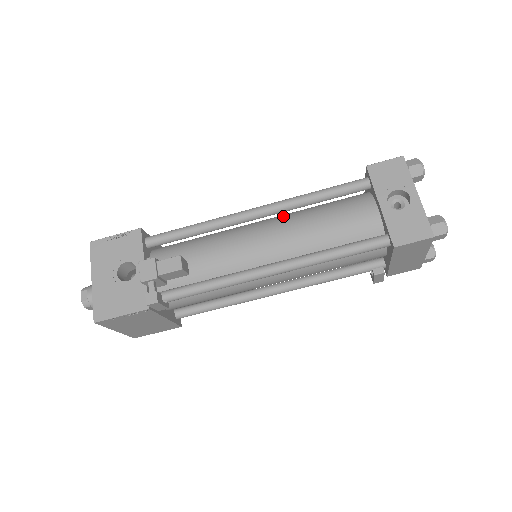
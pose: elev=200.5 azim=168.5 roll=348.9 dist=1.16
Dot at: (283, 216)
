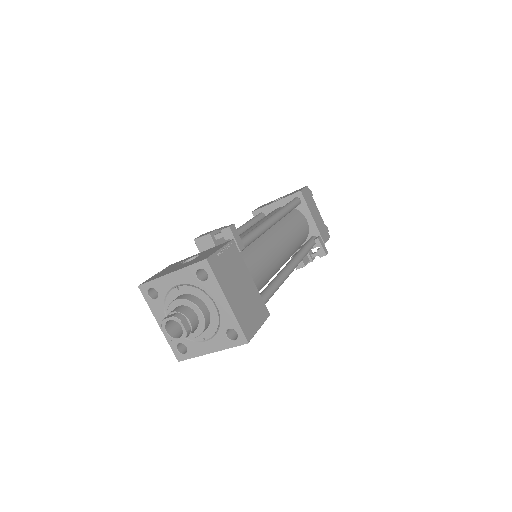
Dot at: occluded
